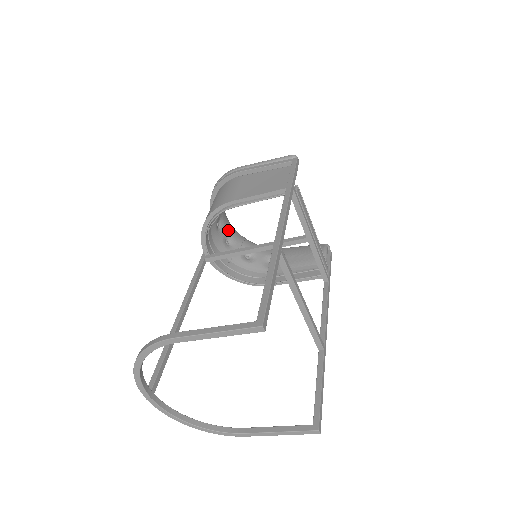
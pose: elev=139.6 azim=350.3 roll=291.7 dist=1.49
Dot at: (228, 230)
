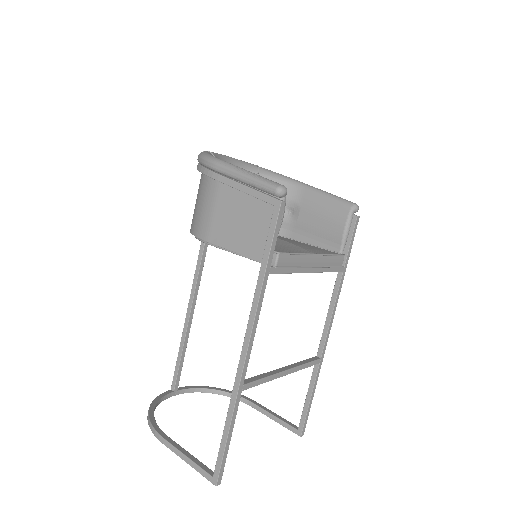
Dot at: occluded
